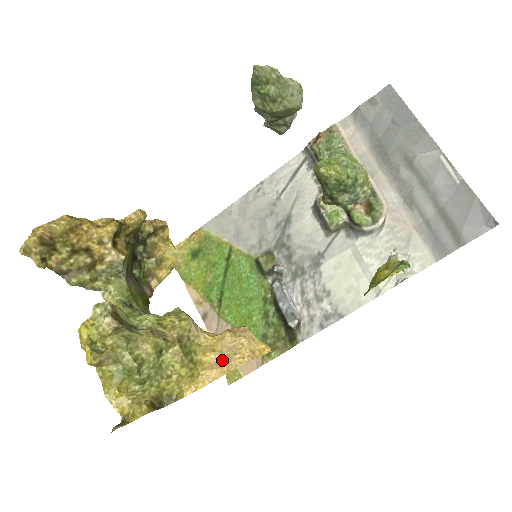
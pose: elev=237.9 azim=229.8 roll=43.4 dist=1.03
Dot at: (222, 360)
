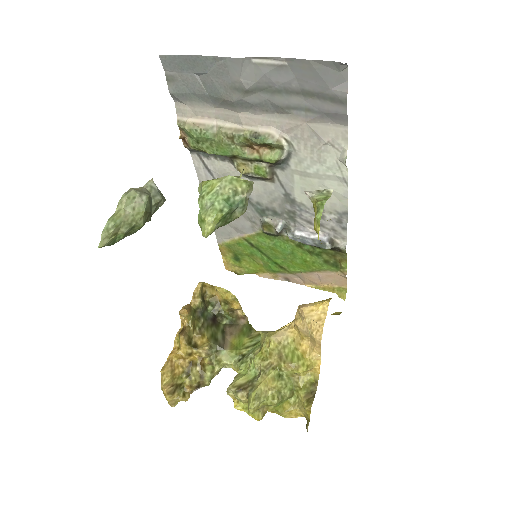
Dot at: (311, 340)
